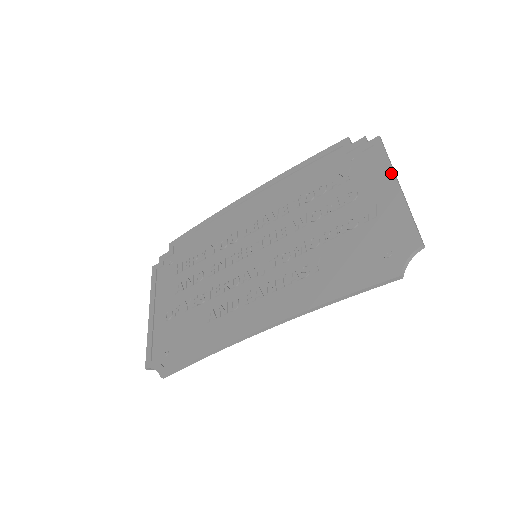
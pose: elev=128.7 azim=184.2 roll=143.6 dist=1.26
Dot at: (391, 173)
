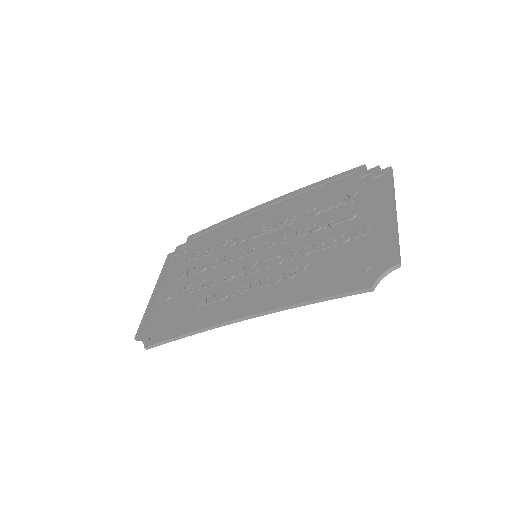
Dot at: (391, 199)
